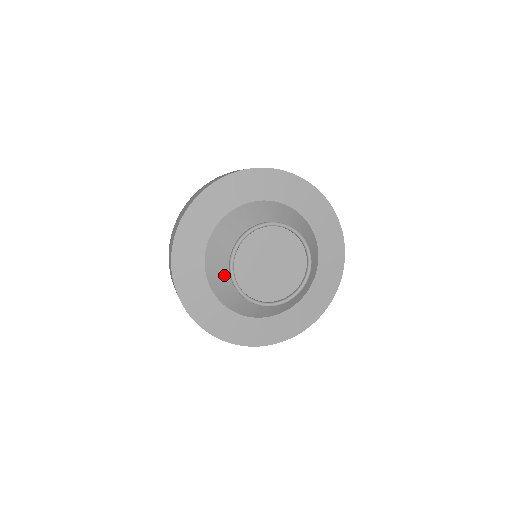
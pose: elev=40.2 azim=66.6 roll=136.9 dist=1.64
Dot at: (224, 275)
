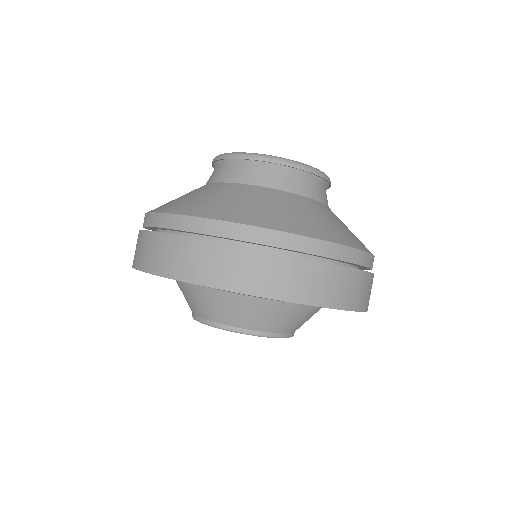
Dot at: (205, 312)
